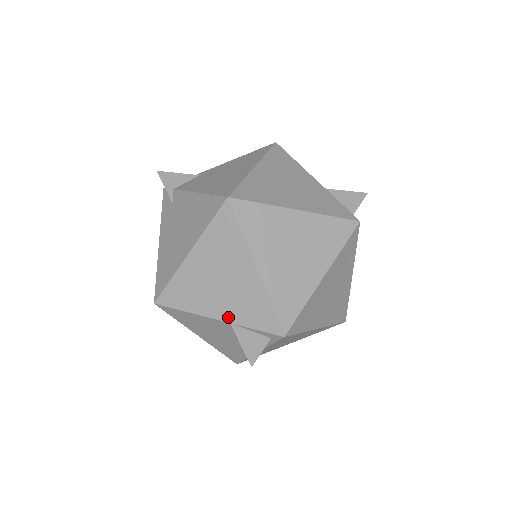
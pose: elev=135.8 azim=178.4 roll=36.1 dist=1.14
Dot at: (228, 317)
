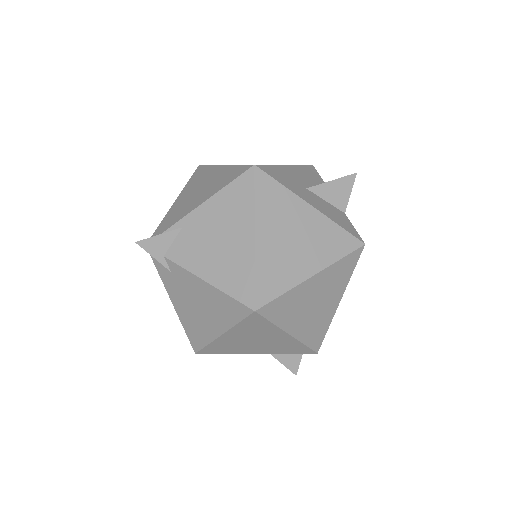
Dot at: (267, 352)
